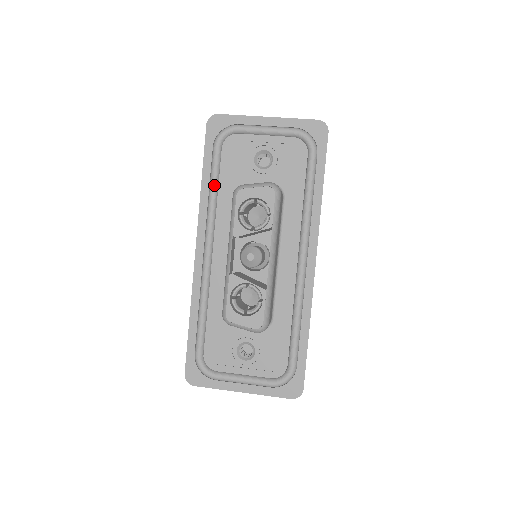
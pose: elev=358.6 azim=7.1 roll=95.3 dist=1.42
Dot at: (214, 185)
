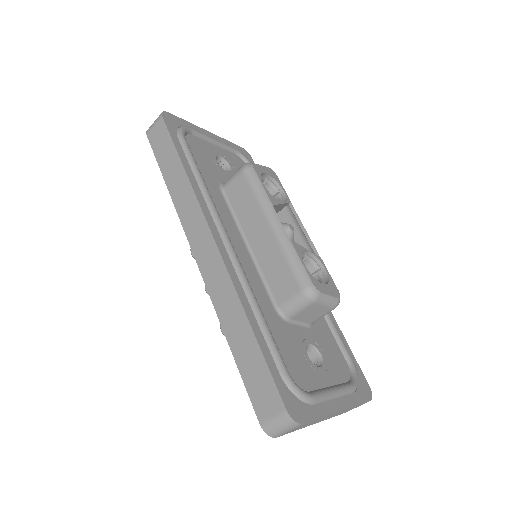
Dot at: (200, 172)
